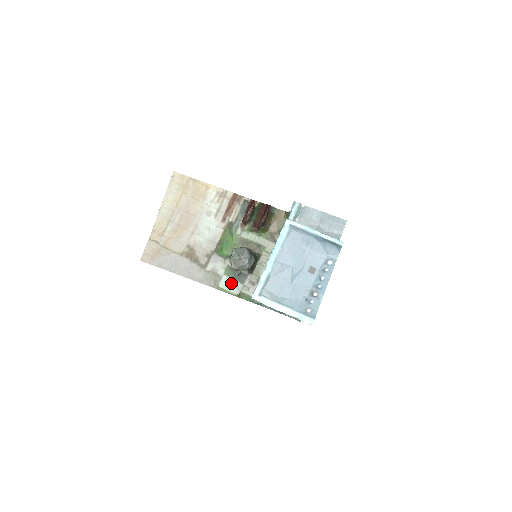
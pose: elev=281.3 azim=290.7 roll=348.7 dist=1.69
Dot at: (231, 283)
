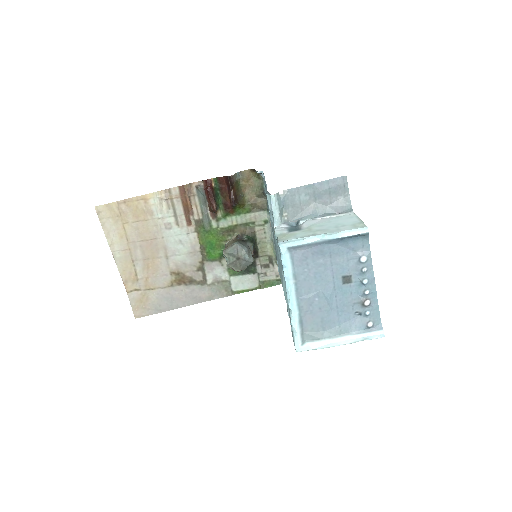
Dot at: (243, 280)
